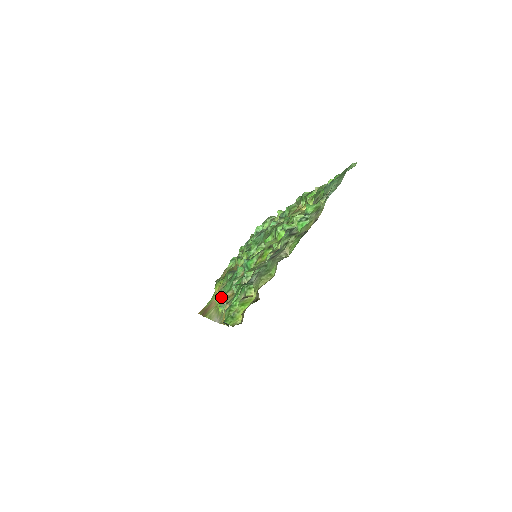
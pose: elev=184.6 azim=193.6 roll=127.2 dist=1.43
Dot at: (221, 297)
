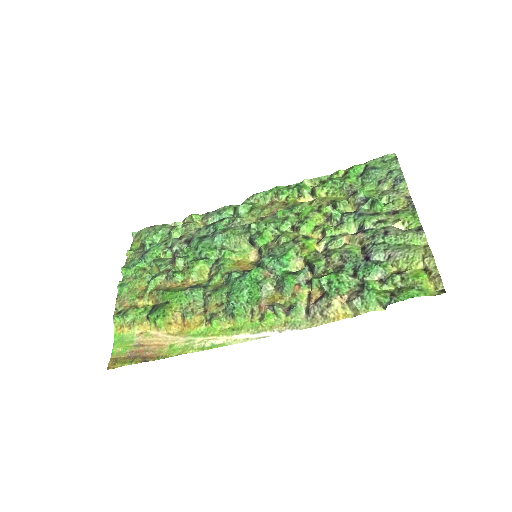
Dot at: (240, 311)
